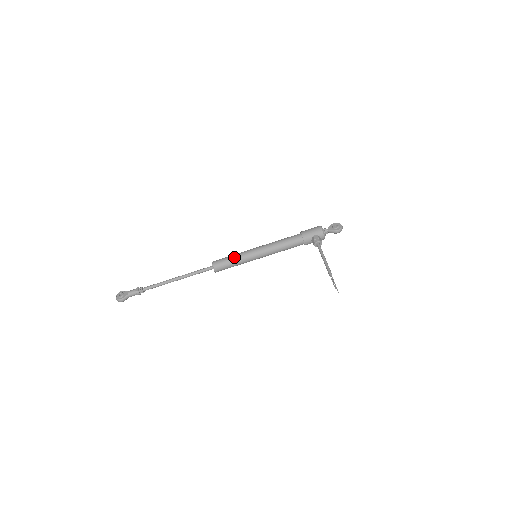
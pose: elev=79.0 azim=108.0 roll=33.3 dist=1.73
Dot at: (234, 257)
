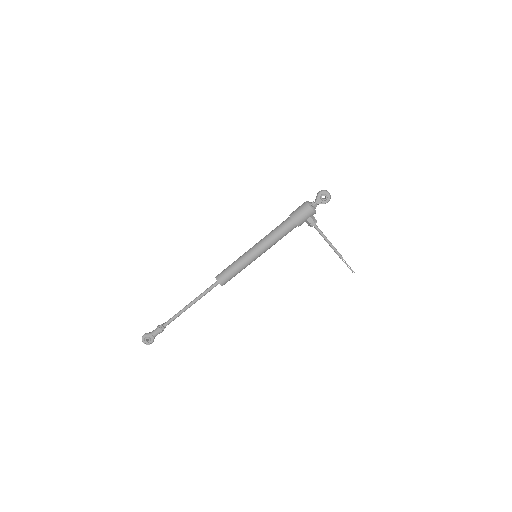
Dot at: (238, 270)
